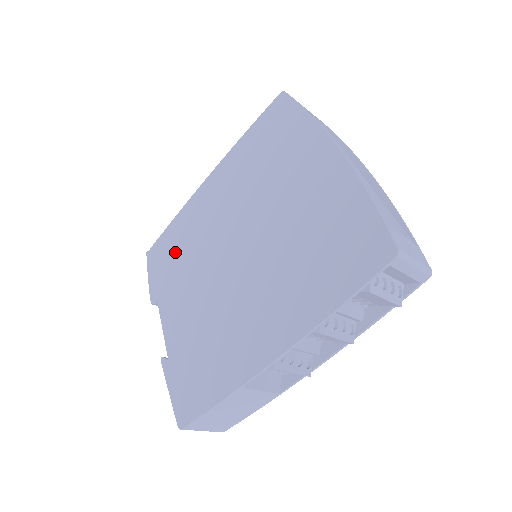
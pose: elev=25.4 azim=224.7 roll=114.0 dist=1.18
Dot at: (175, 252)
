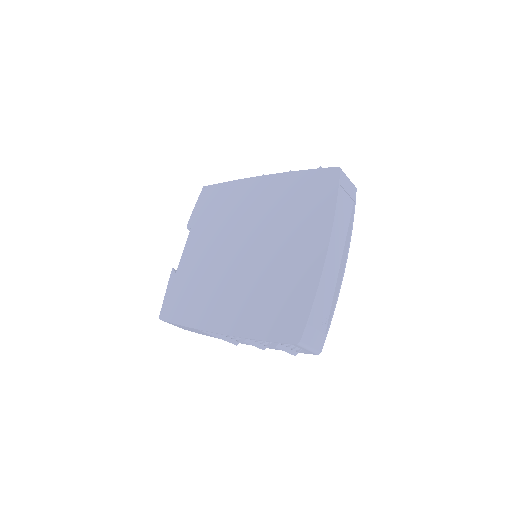
Dot at: (217, 208)
